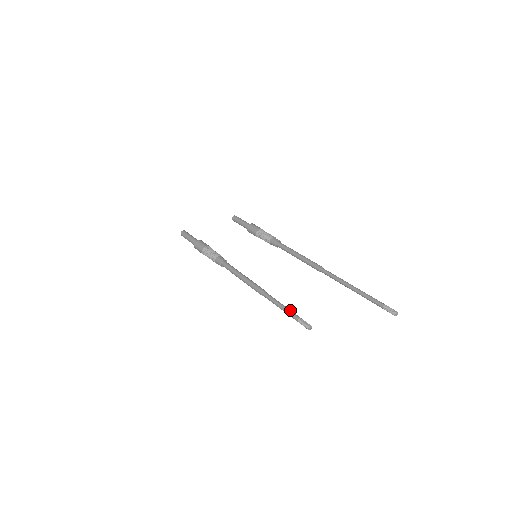
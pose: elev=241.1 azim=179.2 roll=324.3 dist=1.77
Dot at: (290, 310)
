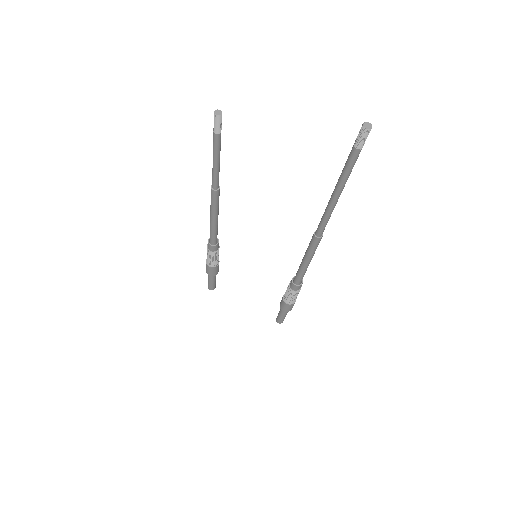
Dot at: (220, 146)
